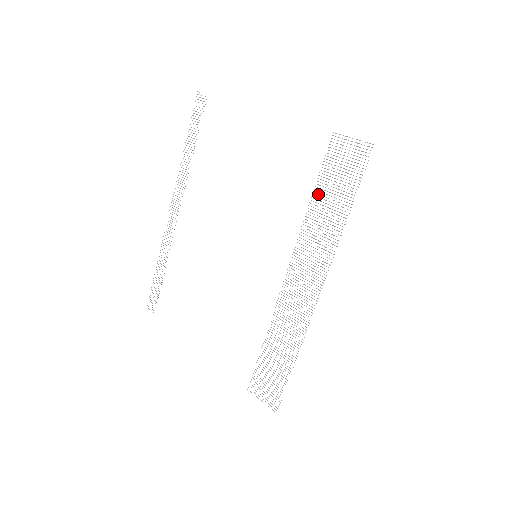
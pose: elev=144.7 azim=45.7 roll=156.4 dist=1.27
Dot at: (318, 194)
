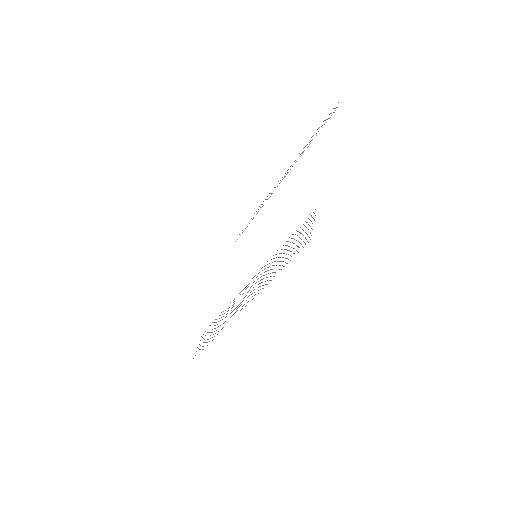
Dot at: occluded
